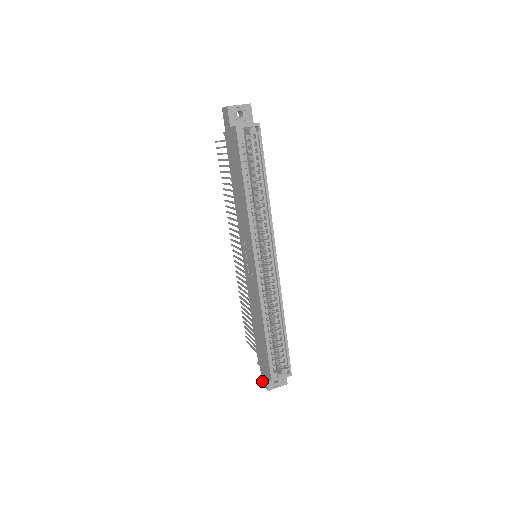
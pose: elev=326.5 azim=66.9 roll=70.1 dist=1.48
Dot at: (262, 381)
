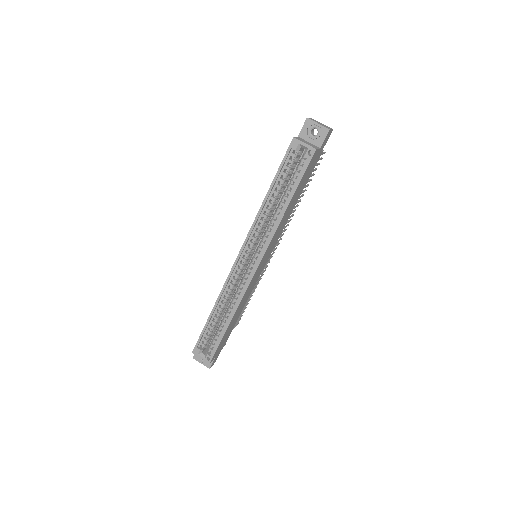
Dot at: occluded
